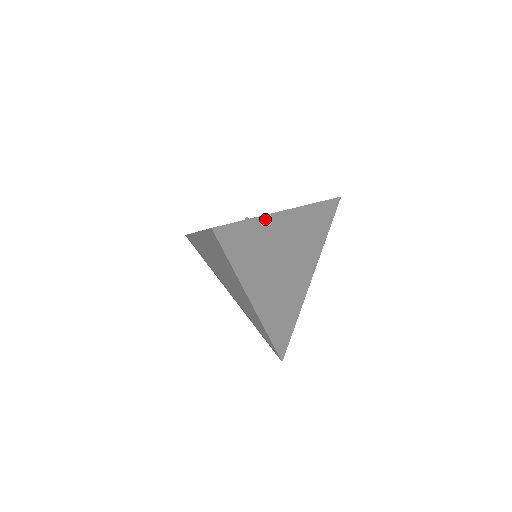
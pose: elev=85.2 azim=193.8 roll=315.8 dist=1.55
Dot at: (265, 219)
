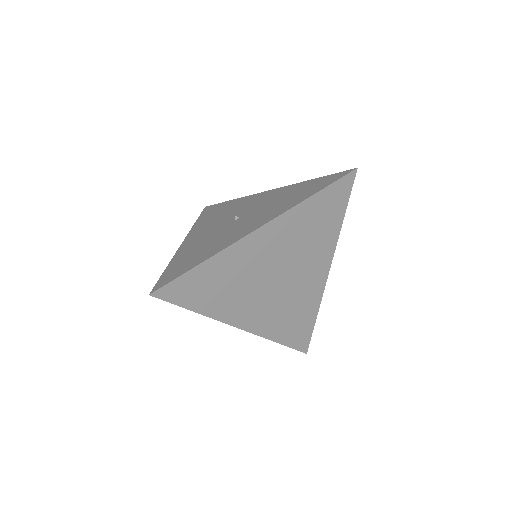
Dot at: (227, 252)
